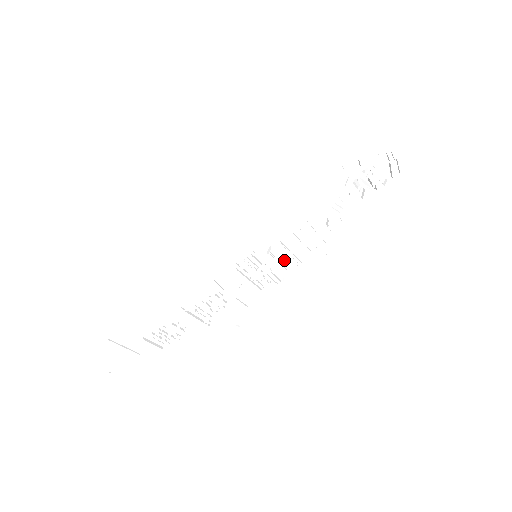
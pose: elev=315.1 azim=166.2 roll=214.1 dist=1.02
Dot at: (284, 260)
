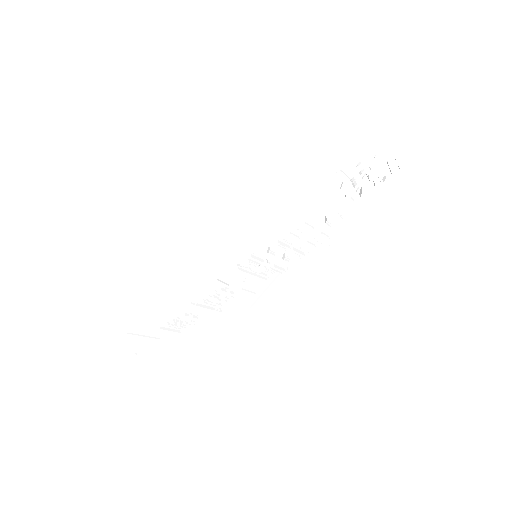
Dot at: (285, 255)
